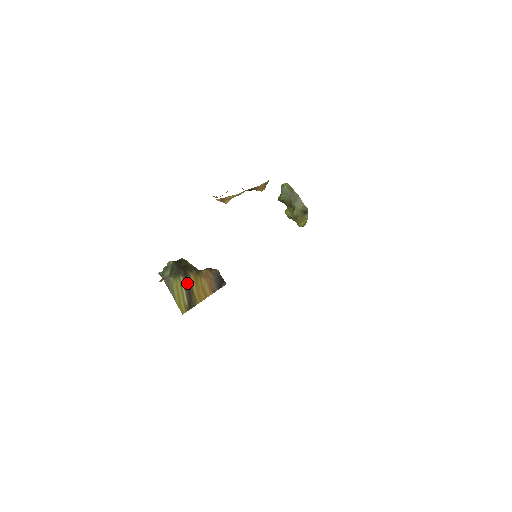
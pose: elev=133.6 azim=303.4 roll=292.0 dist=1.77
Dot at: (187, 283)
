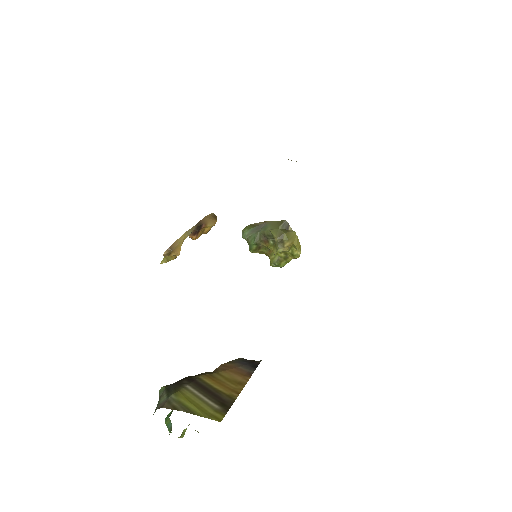
Dot at: (201, 387)
